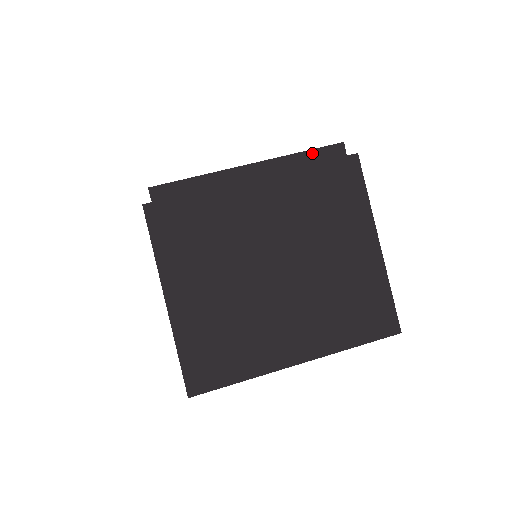
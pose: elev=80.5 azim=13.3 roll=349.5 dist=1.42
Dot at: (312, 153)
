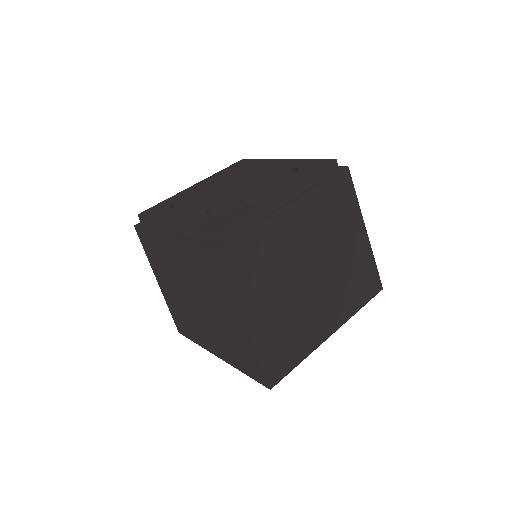
Dot at: (319, 172)
